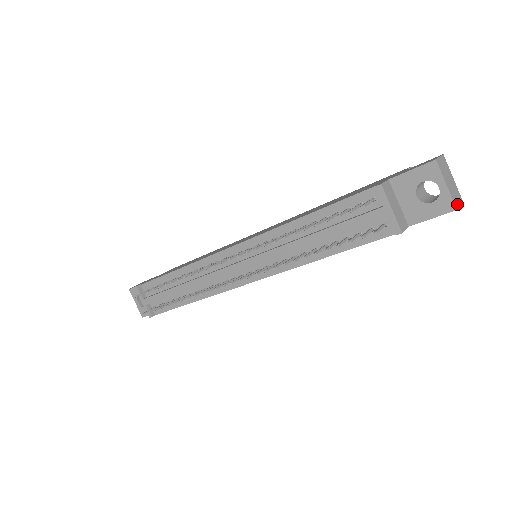
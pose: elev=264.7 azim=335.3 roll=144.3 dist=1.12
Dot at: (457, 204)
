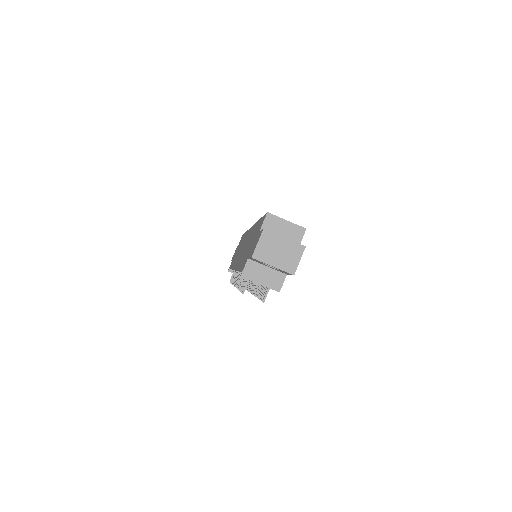
Dot at: (294, 266)
